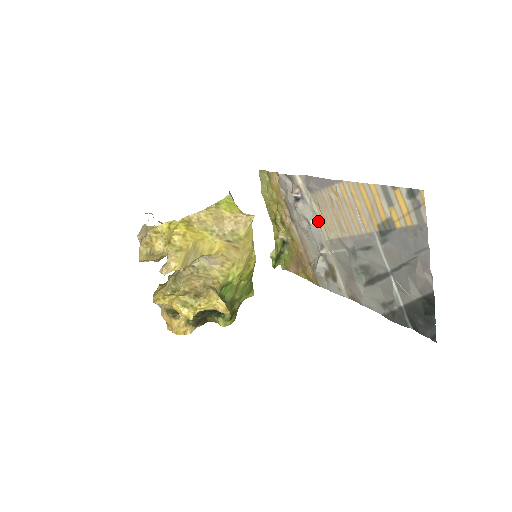
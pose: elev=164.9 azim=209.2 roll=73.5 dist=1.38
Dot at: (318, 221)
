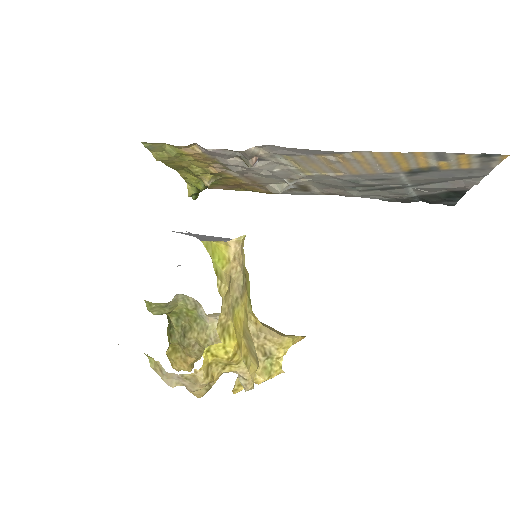
Dot at: (289, 169)
